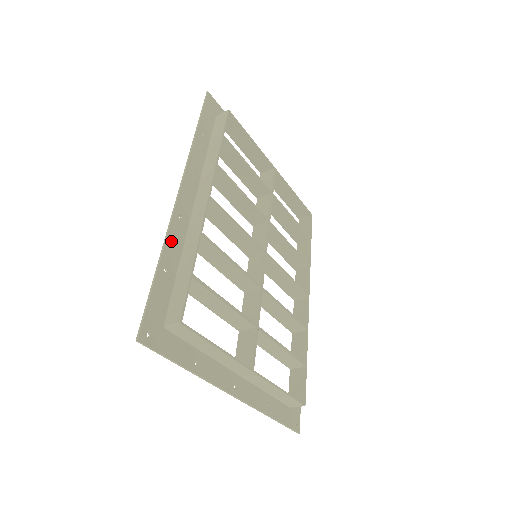
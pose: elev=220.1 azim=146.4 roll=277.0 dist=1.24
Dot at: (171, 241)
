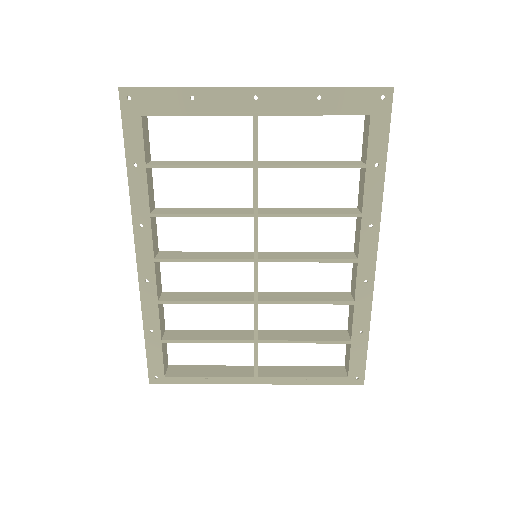
Dot at: (147, 307)
